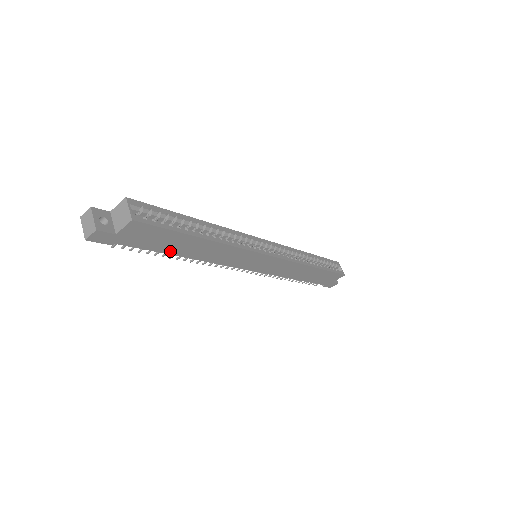
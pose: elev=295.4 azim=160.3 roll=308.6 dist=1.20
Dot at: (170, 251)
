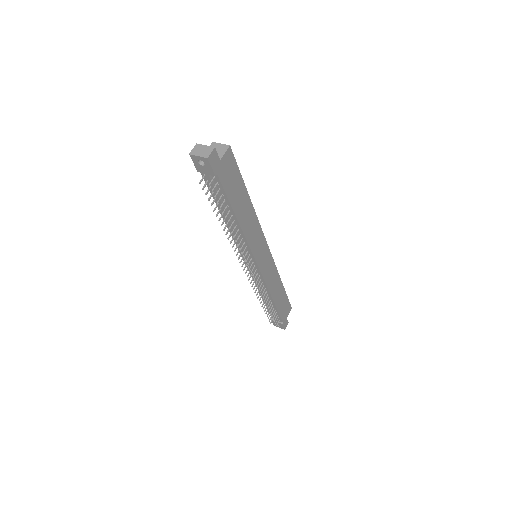
Dot at: (234, 205)
